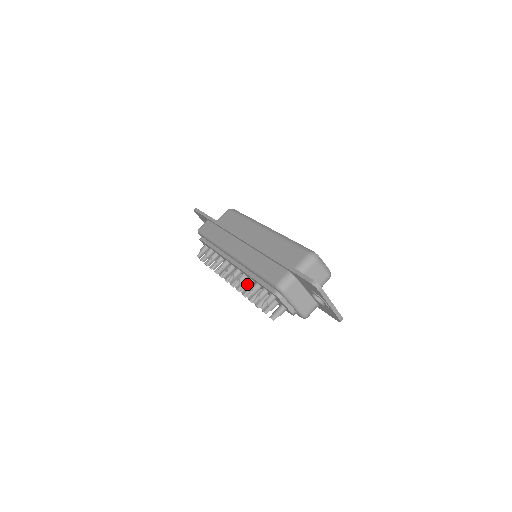
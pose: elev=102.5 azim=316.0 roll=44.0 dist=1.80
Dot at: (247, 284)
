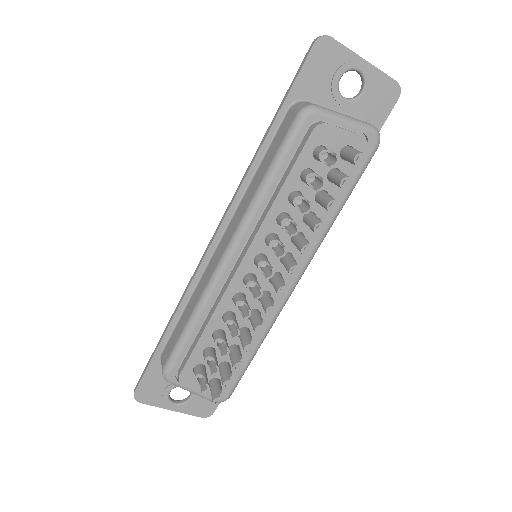
Dot at: (284, 218)
